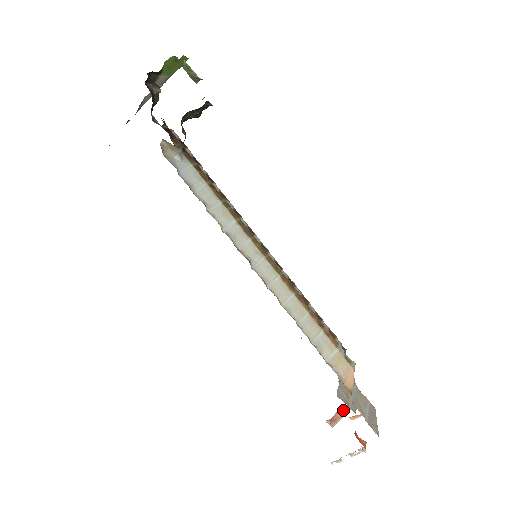
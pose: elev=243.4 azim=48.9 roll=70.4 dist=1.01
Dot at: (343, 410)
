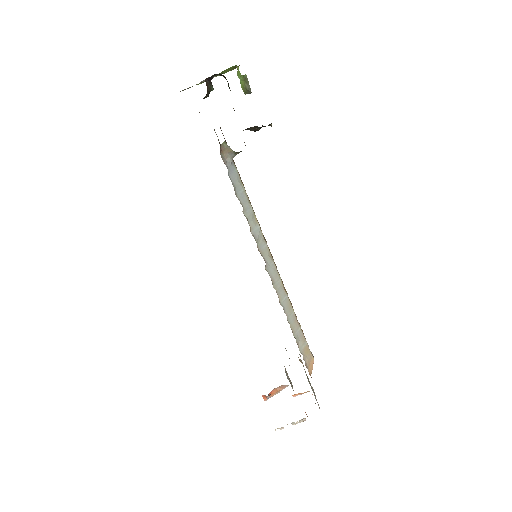
Dot at: (279, 388)
